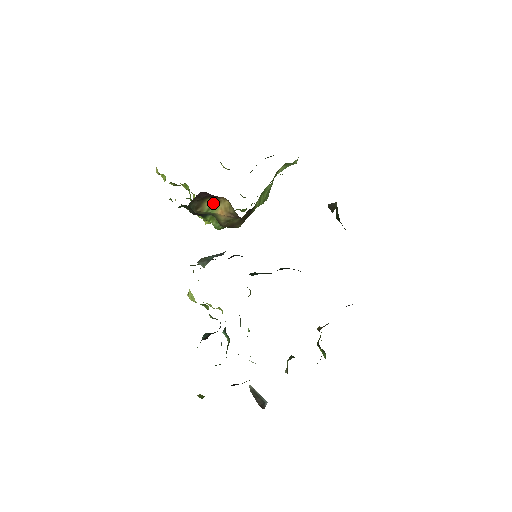
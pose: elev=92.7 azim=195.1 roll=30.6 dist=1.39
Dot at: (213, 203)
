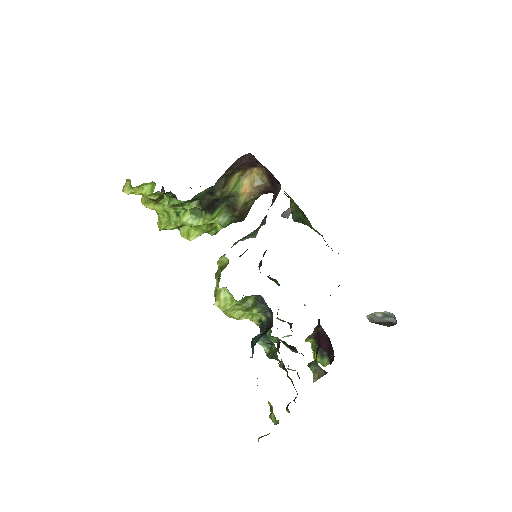
Dot at: (238, 180)
